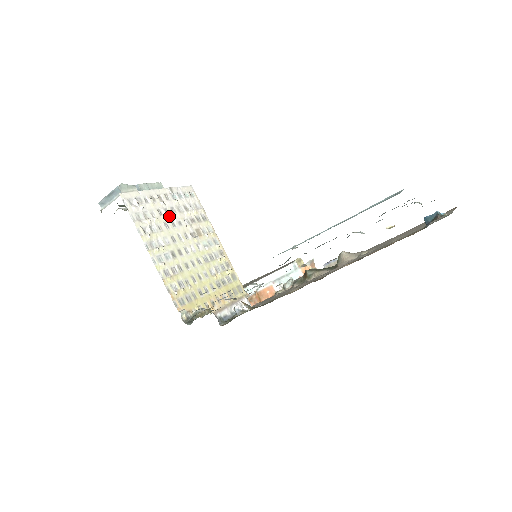
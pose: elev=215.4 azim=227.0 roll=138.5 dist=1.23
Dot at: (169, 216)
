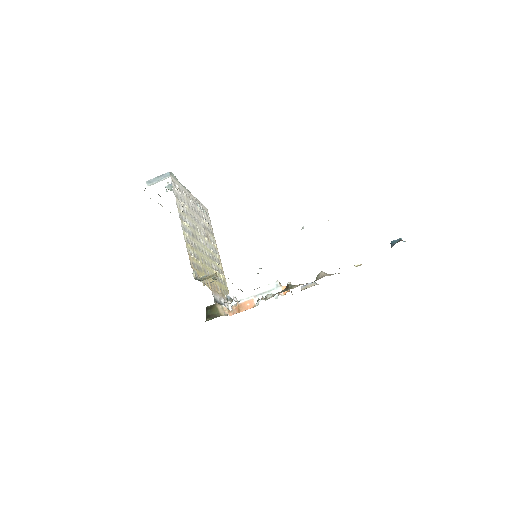
Dot at: (193, 212)
